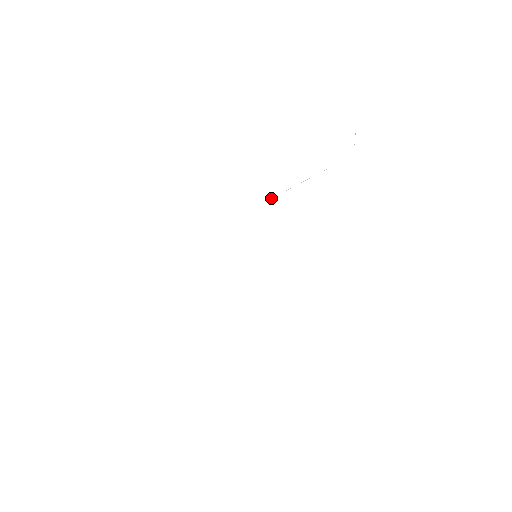
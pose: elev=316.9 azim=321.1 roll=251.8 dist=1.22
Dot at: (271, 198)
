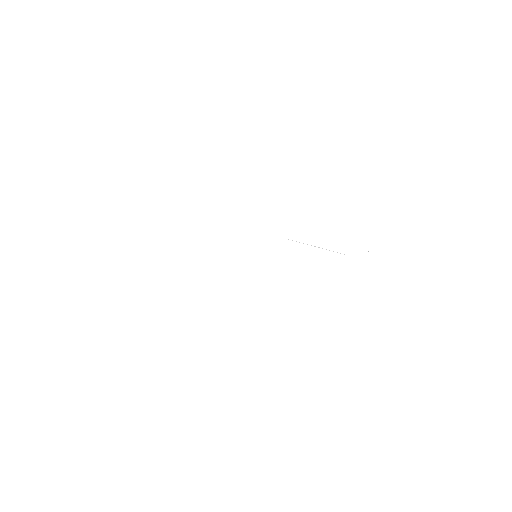
Dot at: occluded
